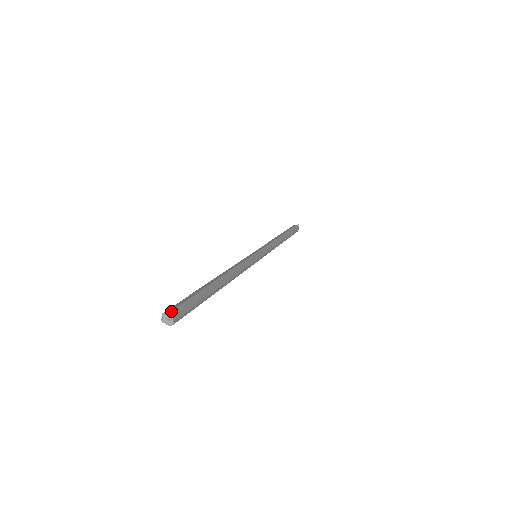
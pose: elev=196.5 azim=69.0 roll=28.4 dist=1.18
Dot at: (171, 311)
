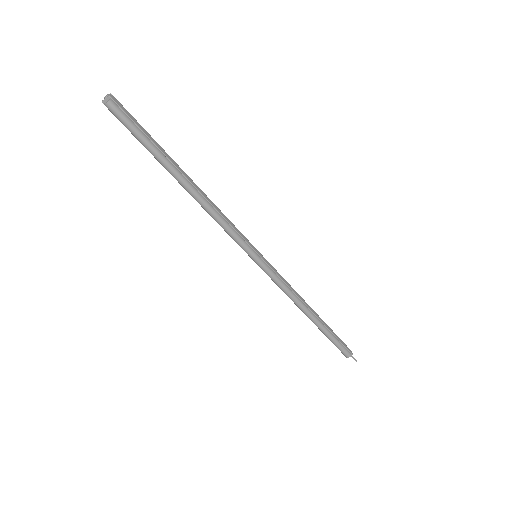
Dot at: (113, 97)
